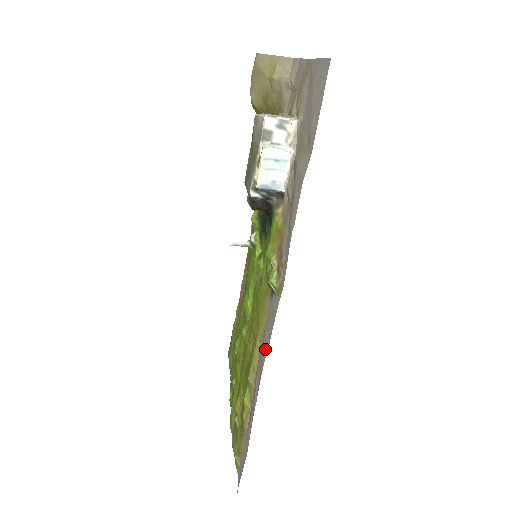
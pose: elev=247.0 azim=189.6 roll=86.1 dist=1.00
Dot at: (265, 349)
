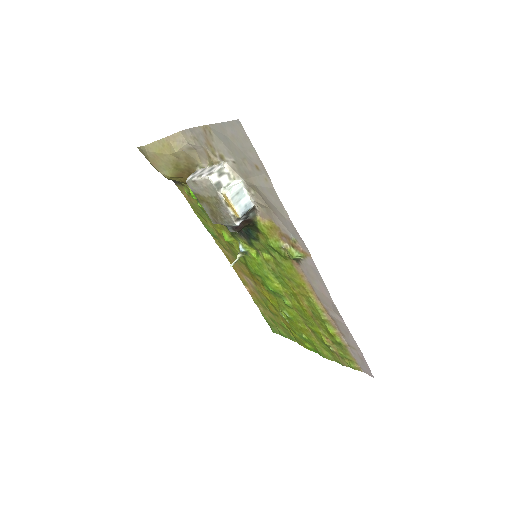
Dot at: (324, 292)
